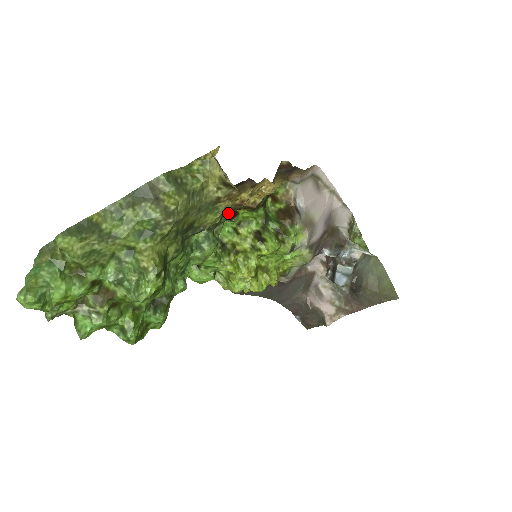
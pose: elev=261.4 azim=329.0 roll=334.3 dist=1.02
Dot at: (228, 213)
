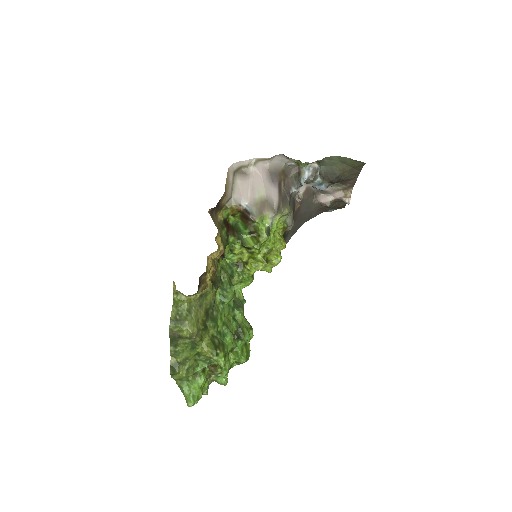
Dot at: (217, 269)
